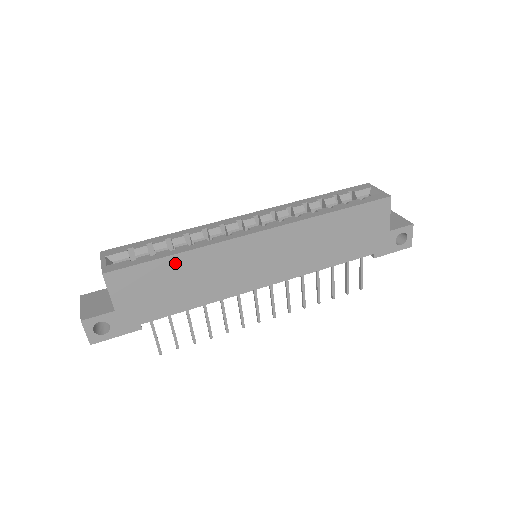
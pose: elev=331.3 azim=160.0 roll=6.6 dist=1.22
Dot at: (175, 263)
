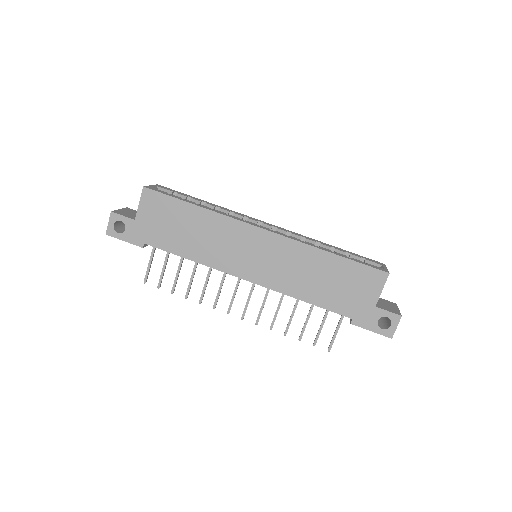
Dot at: (192, 212)
